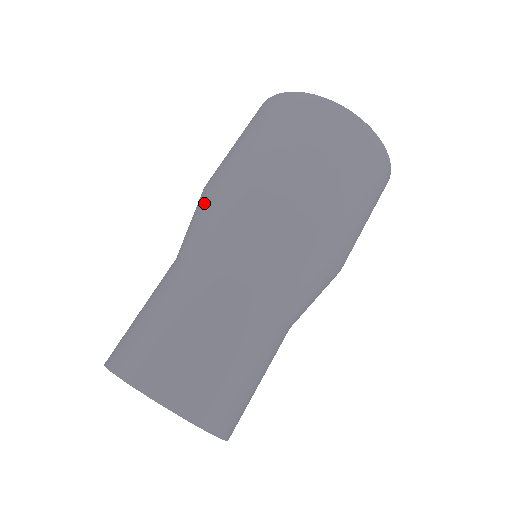
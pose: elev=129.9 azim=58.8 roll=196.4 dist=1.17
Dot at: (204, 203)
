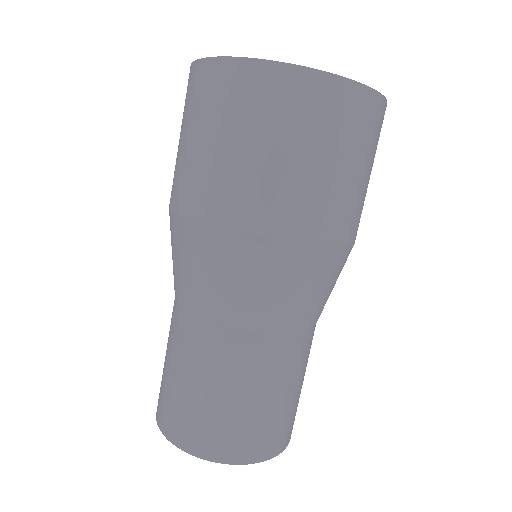
Dot at: (181, 246)
